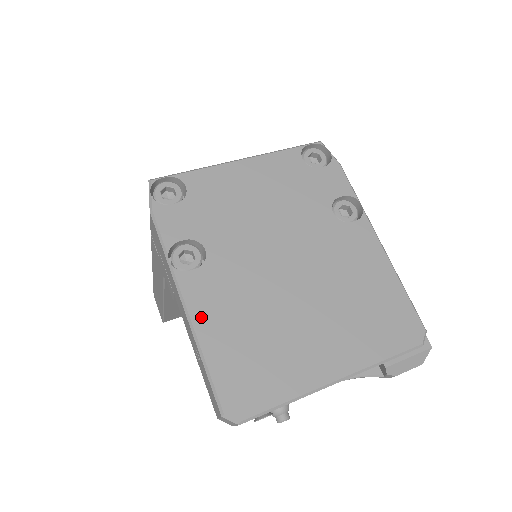
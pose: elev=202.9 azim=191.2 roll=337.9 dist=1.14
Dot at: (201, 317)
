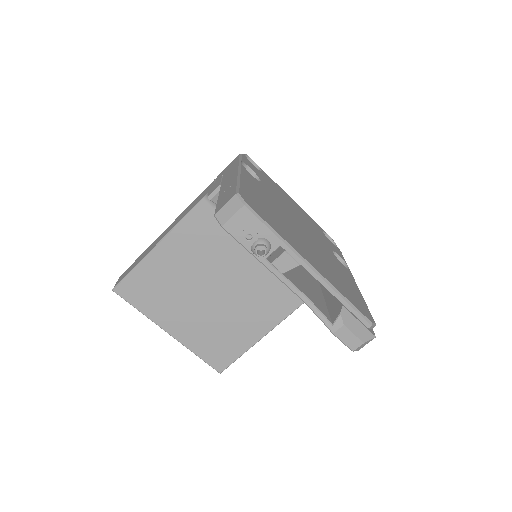
Dot at: (246, 179)
